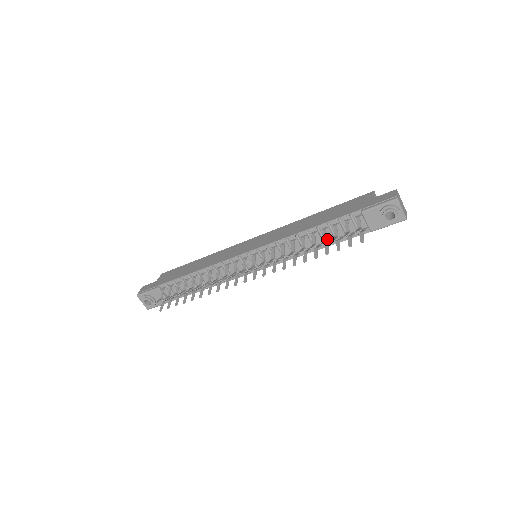
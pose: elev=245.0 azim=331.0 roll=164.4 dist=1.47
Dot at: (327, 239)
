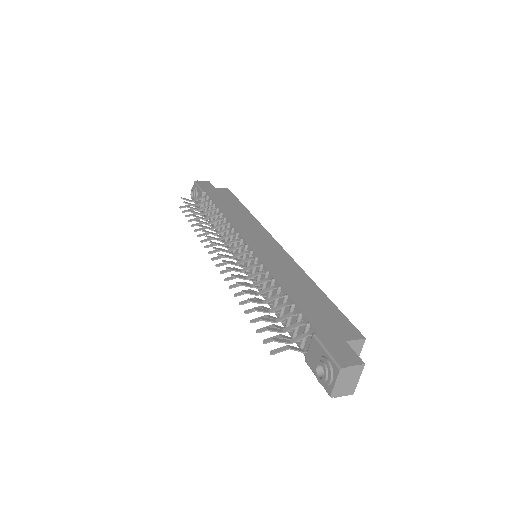
Dot at: occluded
